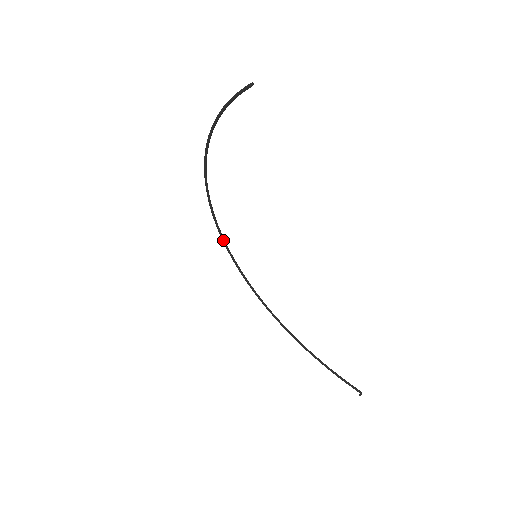
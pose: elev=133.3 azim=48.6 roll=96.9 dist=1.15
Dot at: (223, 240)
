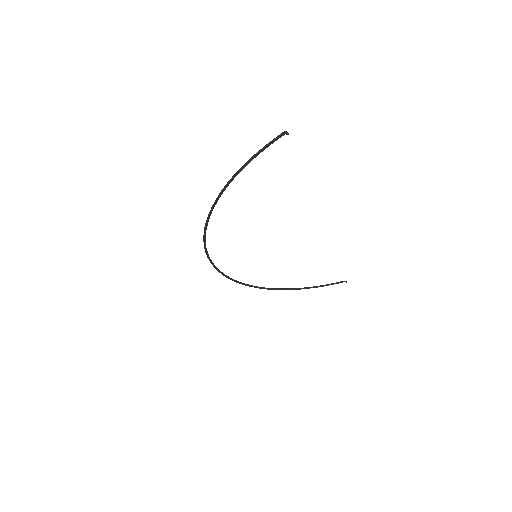
Dot at: (216, 268)
